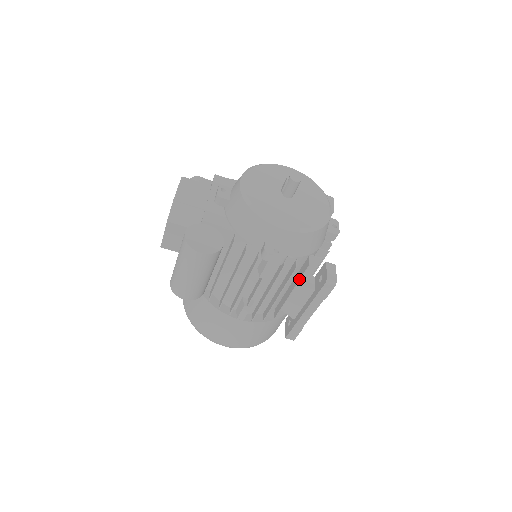
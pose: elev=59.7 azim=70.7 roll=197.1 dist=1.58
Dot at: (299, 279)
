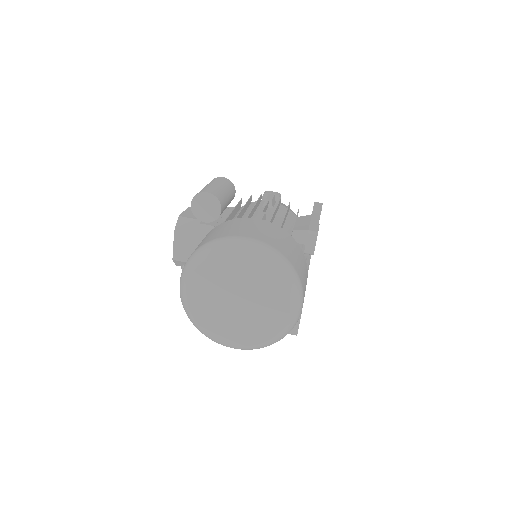
Dot at: occluded
